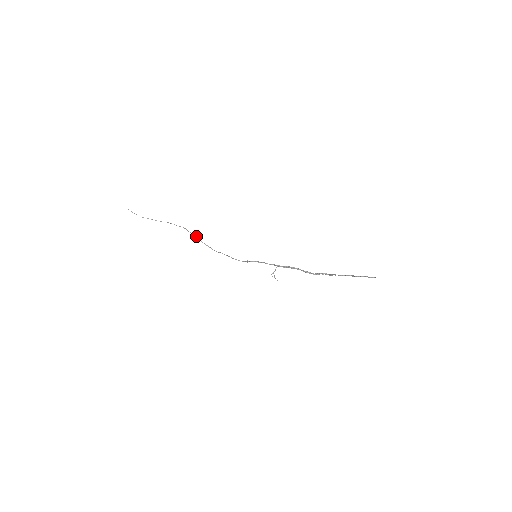
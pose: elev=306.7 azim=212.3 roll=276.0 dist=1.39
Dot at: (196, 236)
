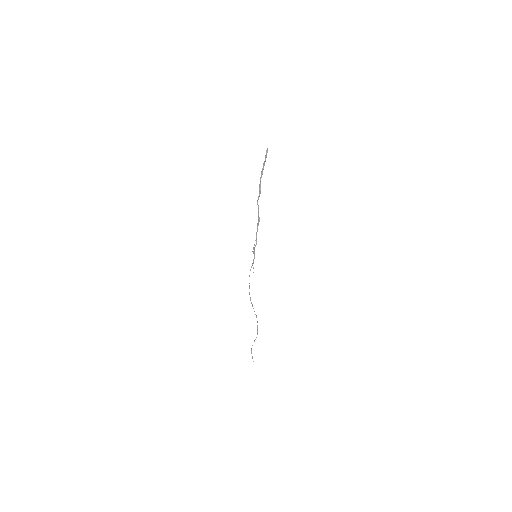
Dot at: occluded
